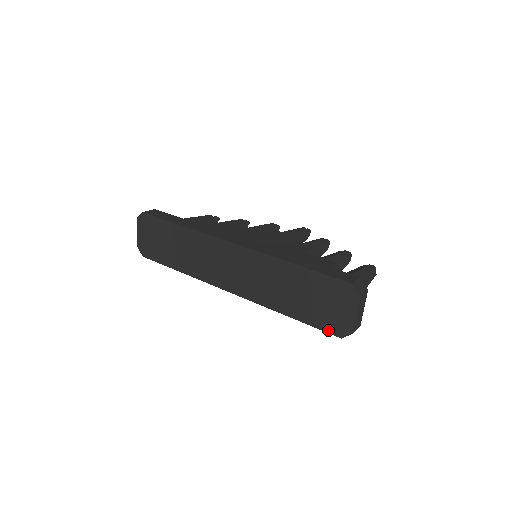
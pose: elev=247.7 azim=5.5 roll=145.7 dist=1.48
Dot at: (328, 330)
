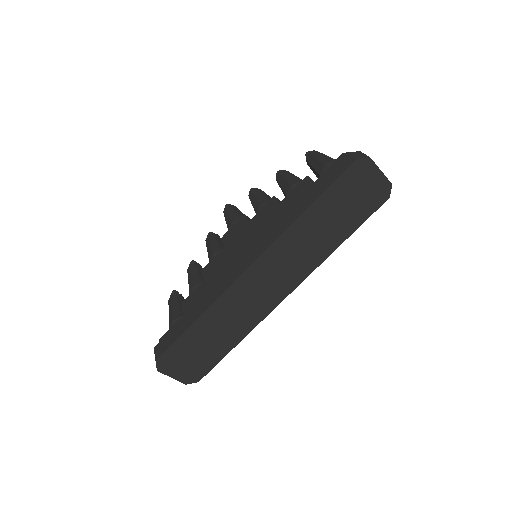
Dot at: (377, 207)
